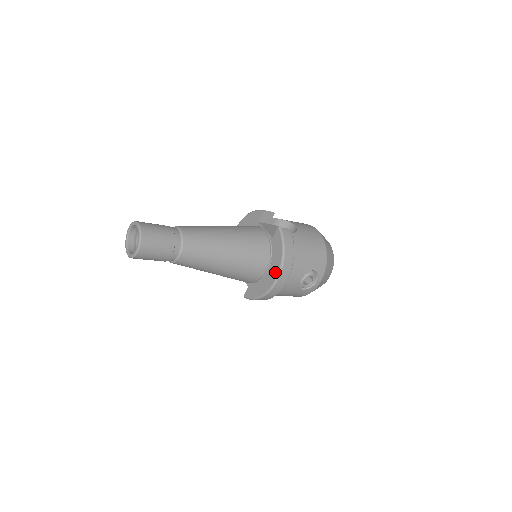
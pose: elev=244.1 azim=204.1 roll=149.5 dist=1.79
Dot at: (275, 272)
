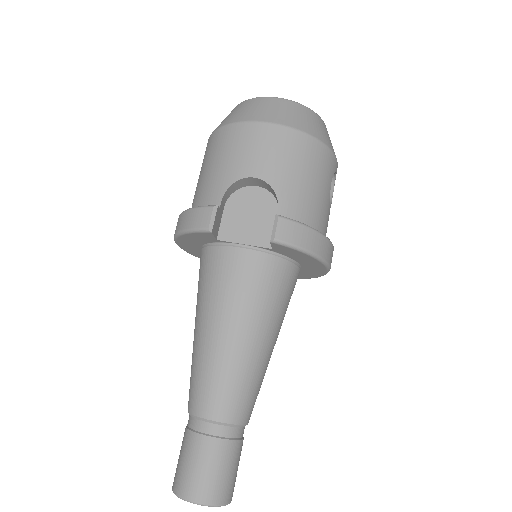
Dot at: (319, 268)
